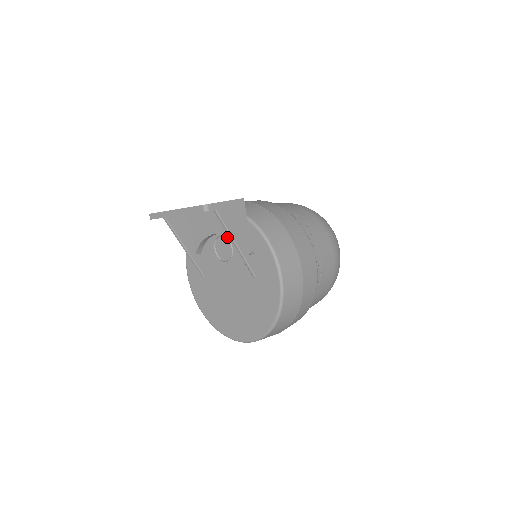
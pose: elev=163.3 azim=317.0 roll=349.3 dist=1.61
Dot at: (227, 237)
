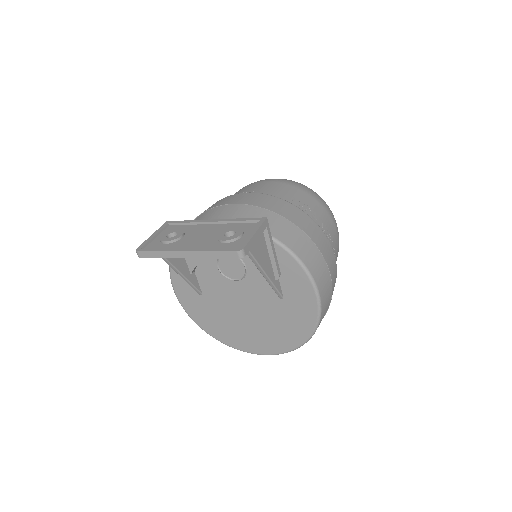
Dot at: occluded
